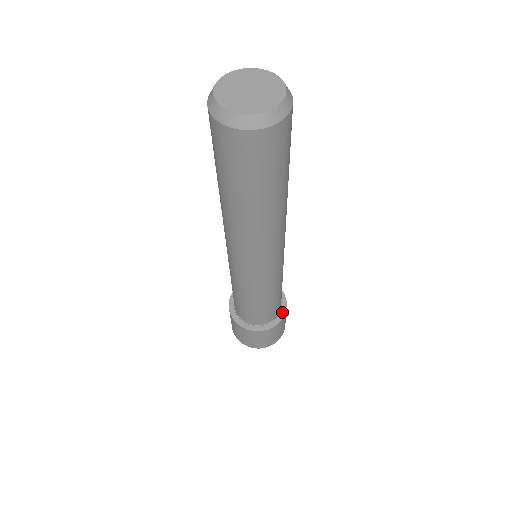
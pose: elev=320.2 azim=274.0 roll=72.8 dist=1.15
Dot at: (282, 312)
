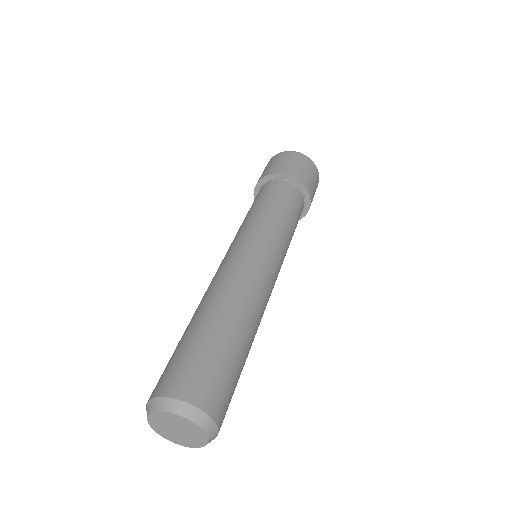
Dot at: (303, 213)
